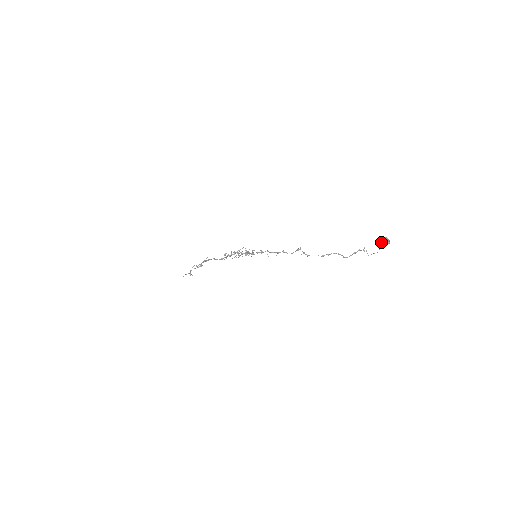
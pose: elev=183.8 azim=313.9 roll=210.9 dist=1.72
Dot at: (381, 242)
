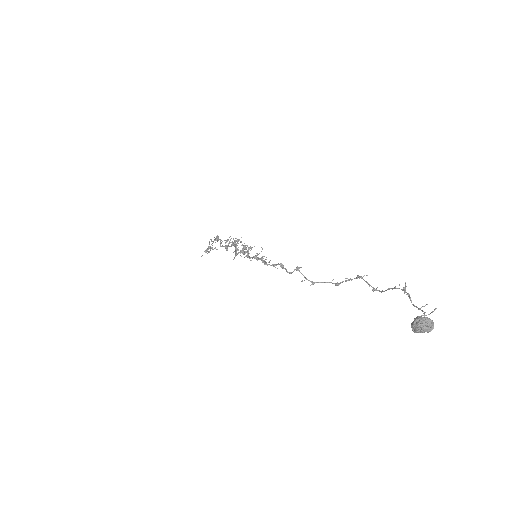
Dot at: occluded
